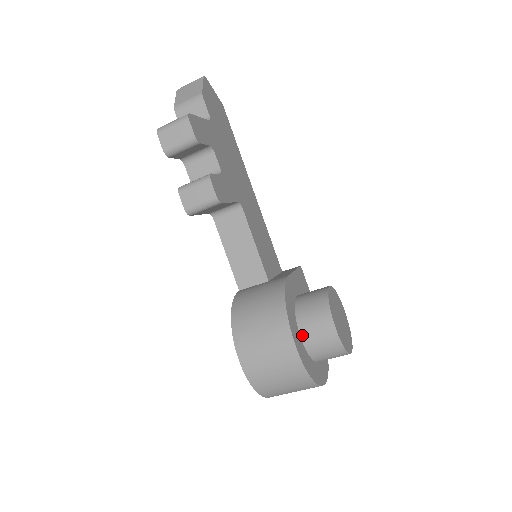
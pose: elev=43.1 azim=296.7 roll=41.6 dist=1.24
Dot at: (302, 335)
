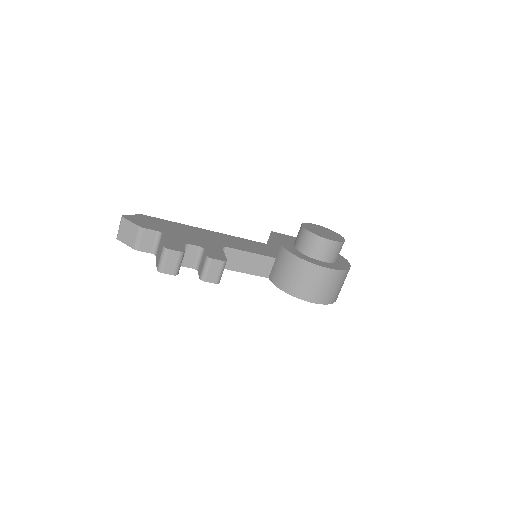
Dot at: (322, 260)
